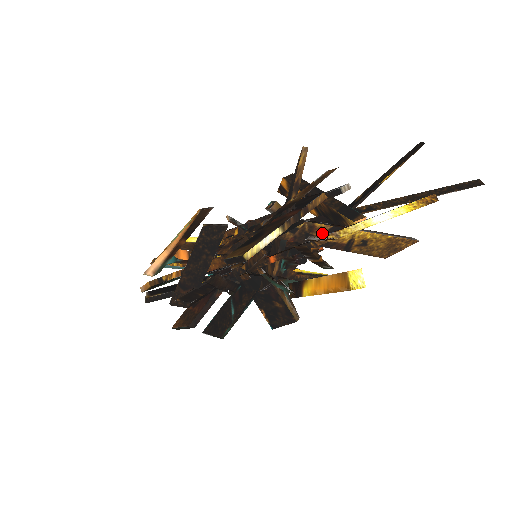
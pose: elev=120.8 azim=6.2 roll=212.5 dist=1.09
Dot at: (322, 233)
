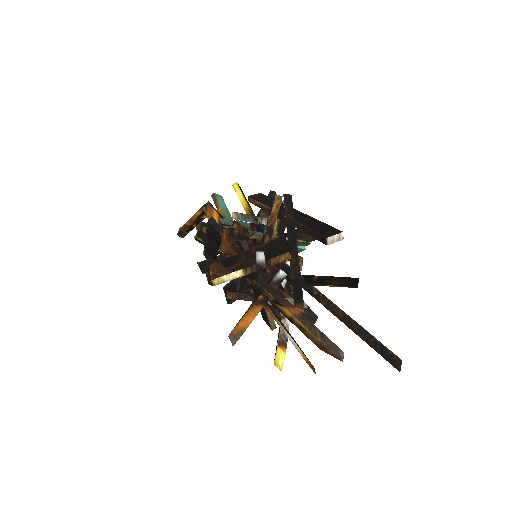
Dot at: (270, 298)
